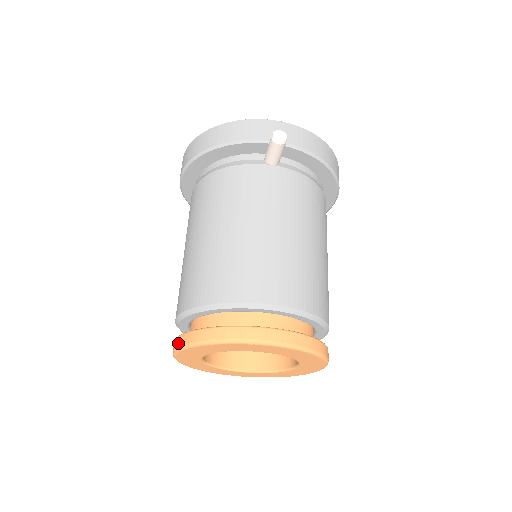
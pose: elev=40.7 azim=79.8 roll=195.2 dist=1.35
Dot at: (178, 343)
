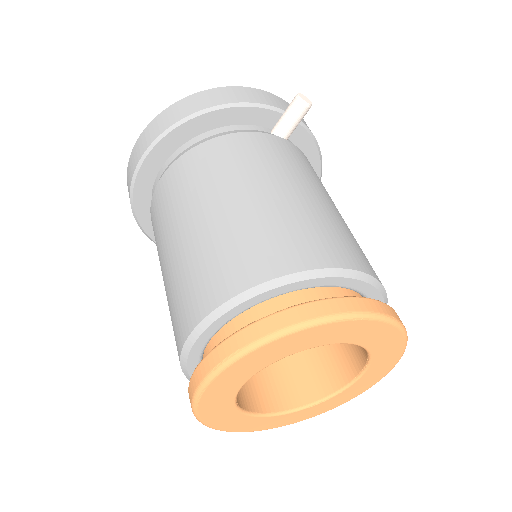
Dot at: (235, 345)
